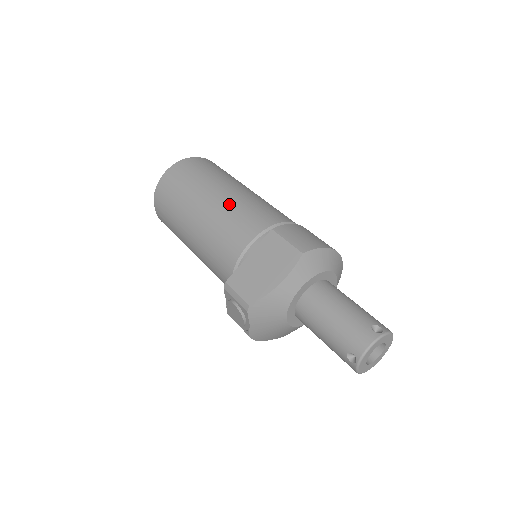
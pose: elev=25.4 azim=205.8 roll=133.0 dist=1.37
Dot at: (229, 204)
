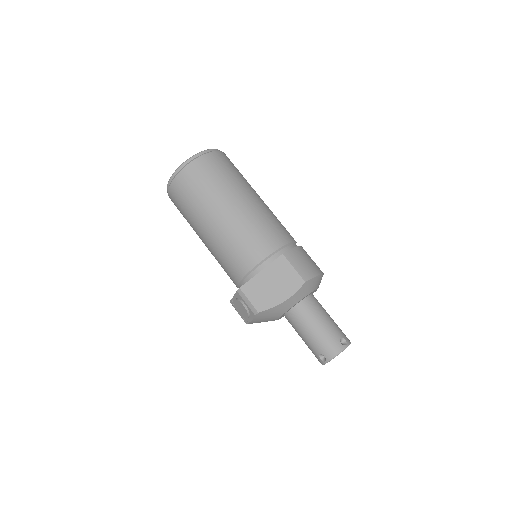
Dot at: (247, 217)
